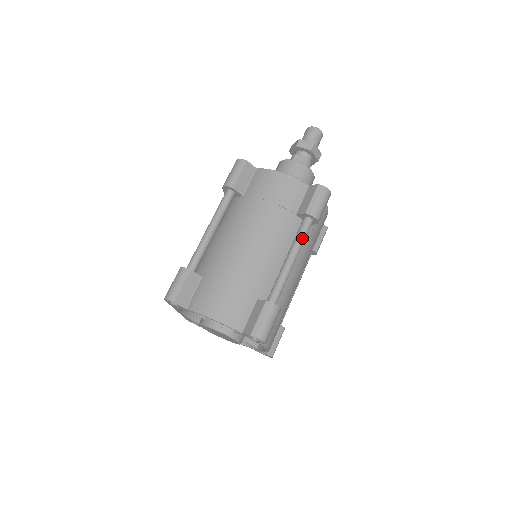
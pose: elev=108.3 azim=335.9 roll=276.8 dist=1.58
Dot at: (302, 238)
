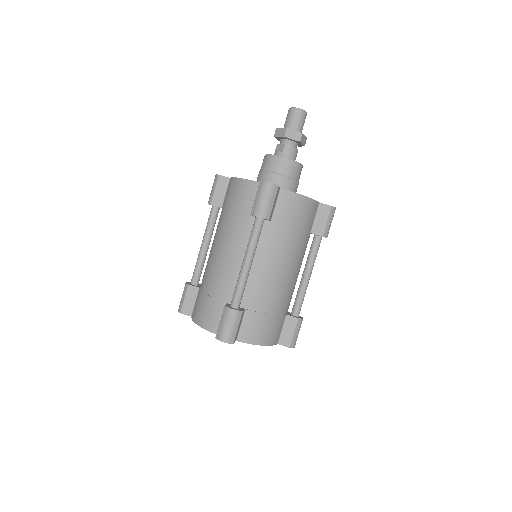
Dot at: (252, 239)
